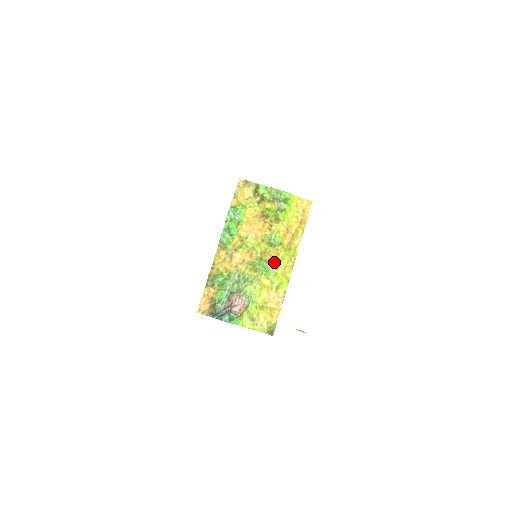
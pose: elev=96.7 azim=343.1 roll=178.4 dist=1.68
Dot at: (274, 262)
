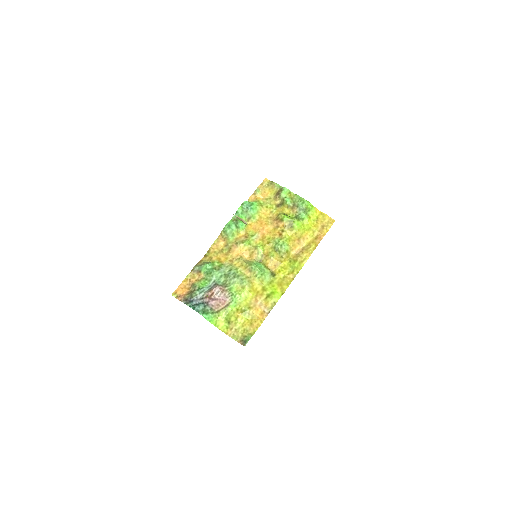
Dot at: (274, 269)
